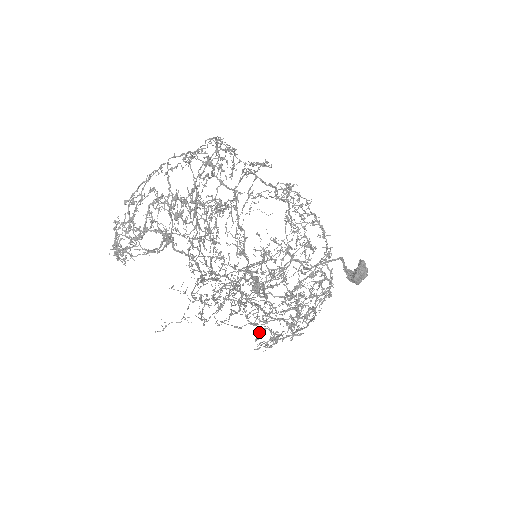
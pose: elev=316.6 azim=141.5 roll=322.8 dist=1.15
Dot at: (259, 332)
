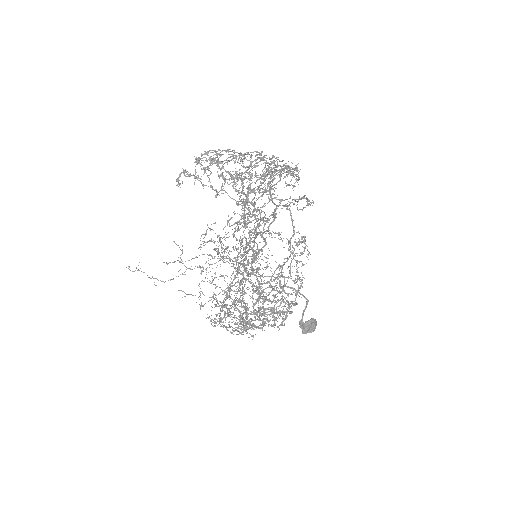
Dot at: (237, 282)
